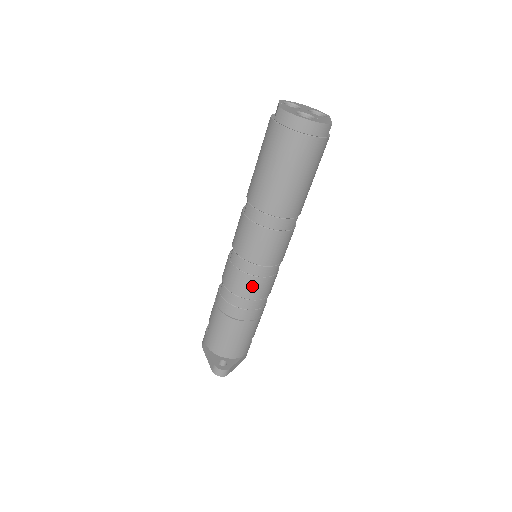
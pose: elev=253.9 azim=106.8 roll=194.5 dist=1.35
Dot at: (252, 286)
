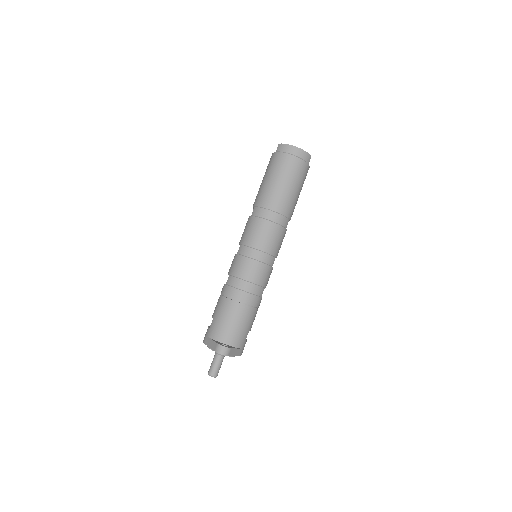
Dot at: (255, 270)
